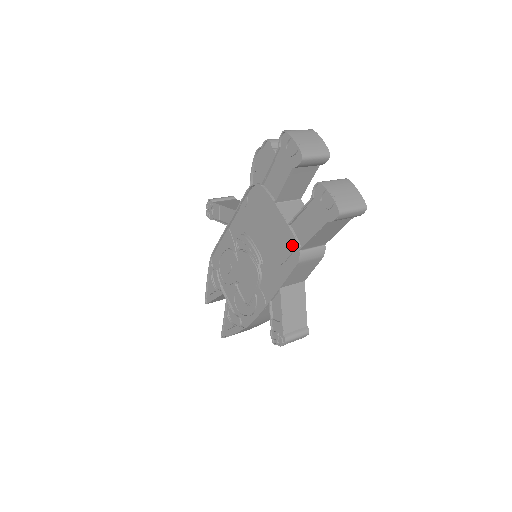
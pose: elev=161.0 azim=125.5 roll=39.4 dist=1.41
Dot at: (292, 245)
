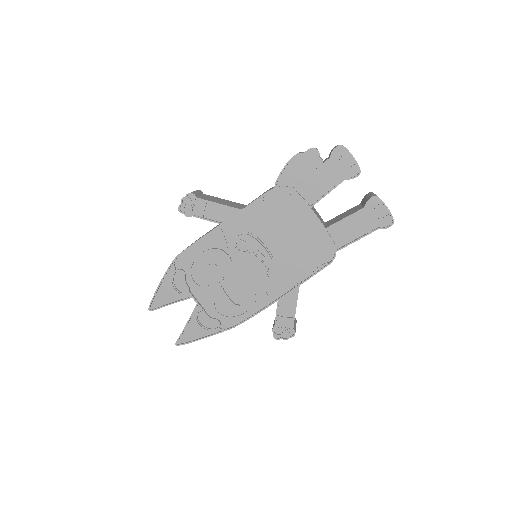
Dot at: (326, 247)
